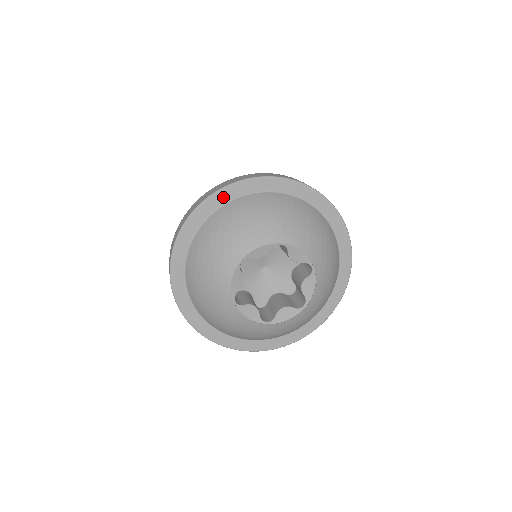
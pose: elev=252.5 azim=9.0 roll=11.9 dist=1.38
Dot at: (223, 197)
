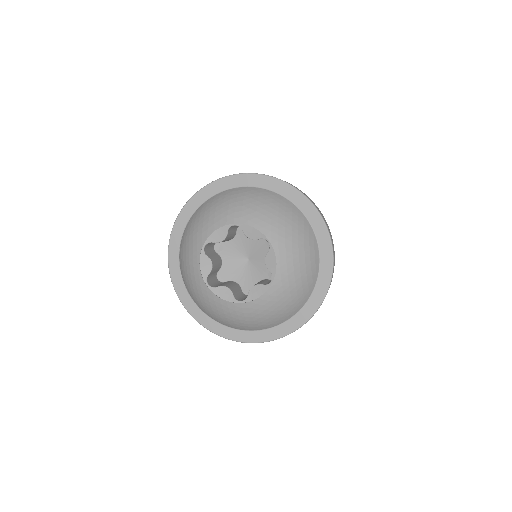
Dot at: (197, 201)
